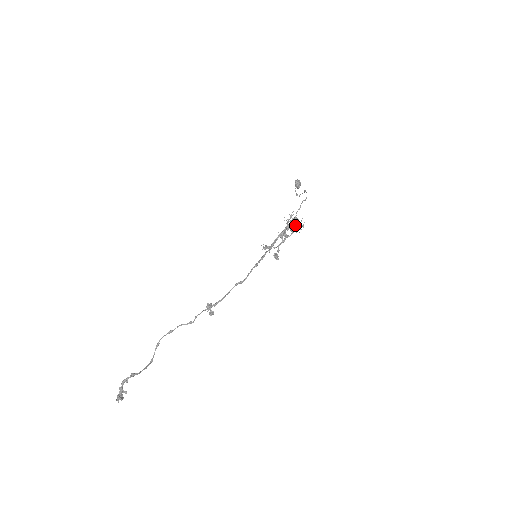
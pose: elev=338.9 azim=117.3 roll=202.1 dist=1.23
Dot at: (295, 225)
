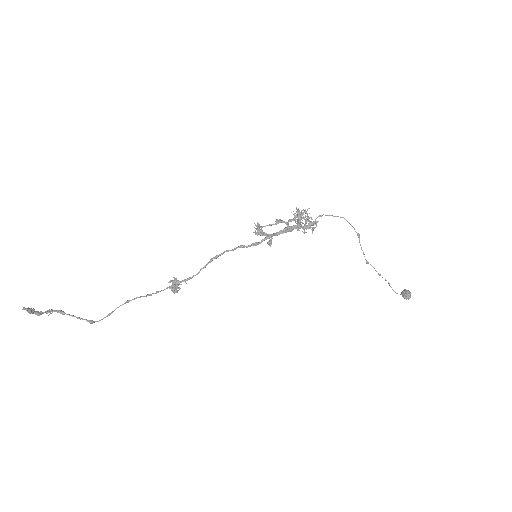
Dot at: (297, 211)
